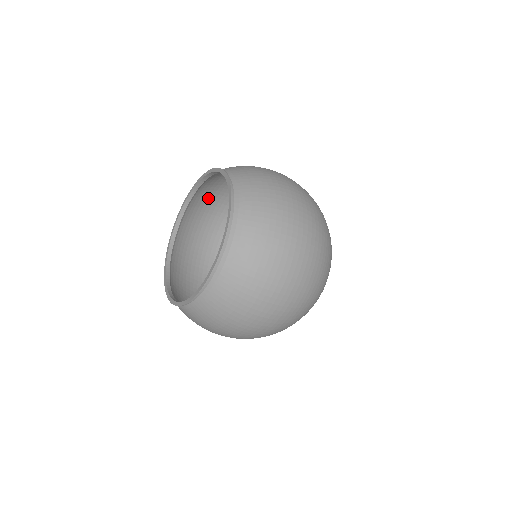
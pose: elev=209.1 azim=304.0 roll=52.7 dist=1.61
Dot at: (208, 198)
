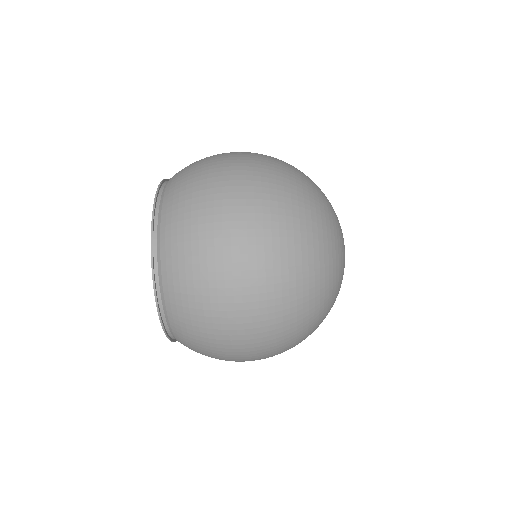
Dot at: occluded
